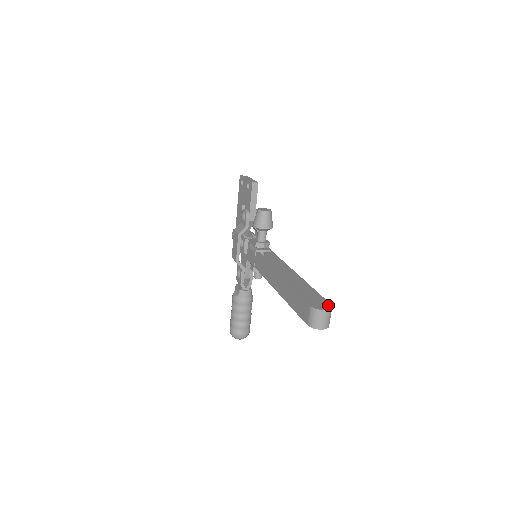
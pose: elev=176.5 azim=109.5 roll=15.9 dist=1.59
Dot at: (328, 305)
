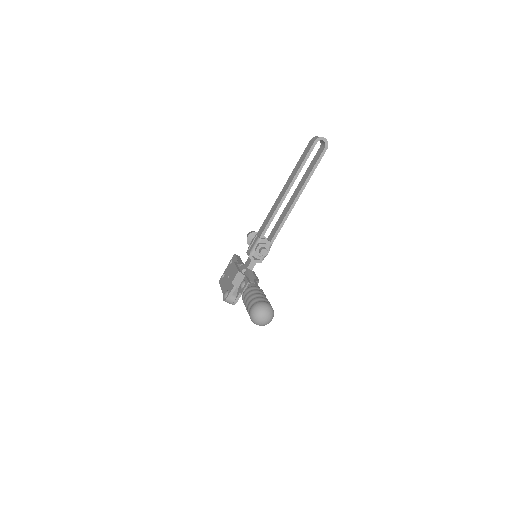
Dot at: (321, 145)
